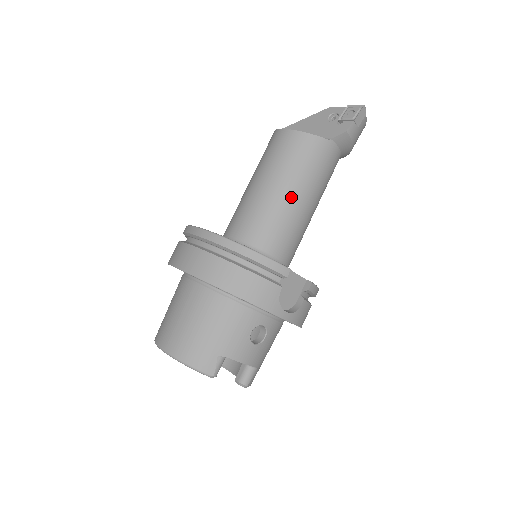
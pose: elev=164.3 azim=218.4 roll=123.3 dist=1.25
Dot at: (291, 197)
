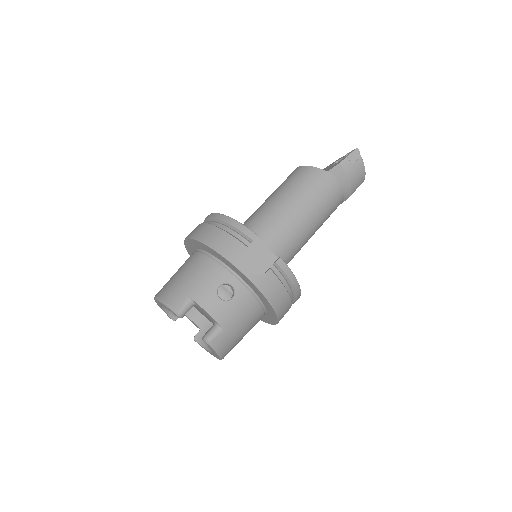
Dot at: (285, 204)
